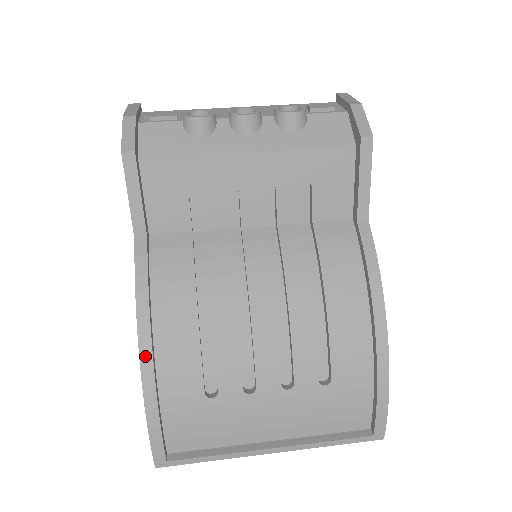
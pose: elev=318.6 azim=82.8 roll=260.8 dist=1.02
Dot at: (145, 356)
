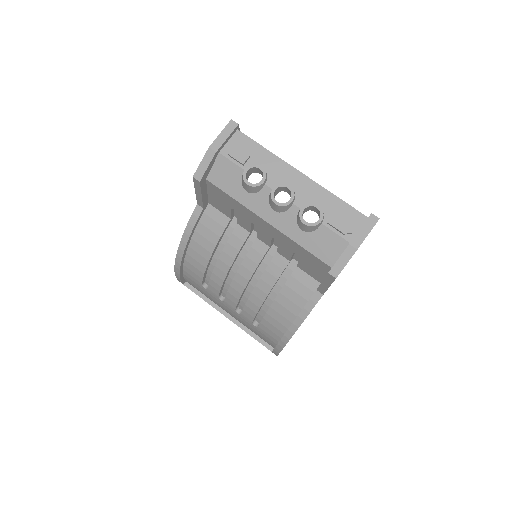
Dot at: (178, 257)
